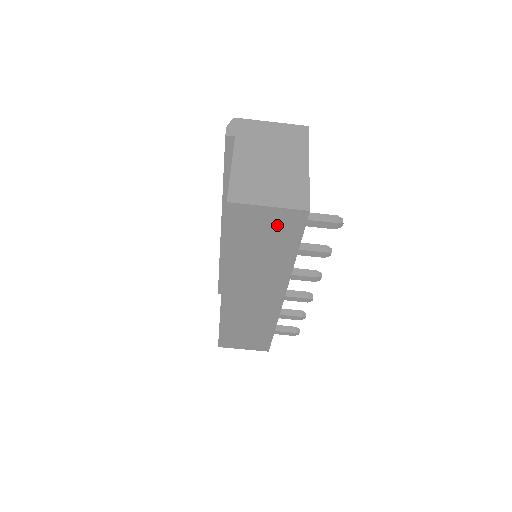
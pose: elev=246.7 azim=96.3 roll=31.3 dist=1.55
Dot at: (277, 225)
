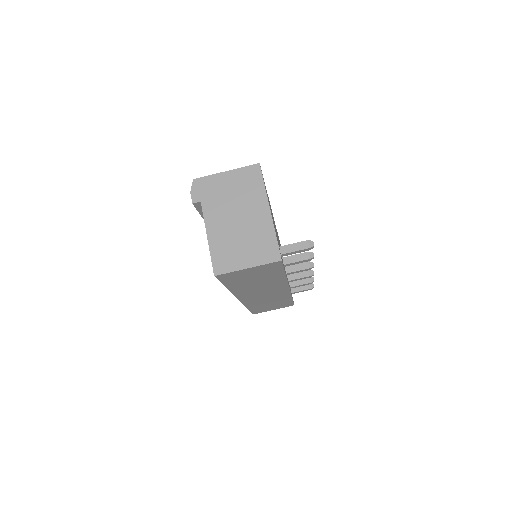
Dot at: (260, 271)
